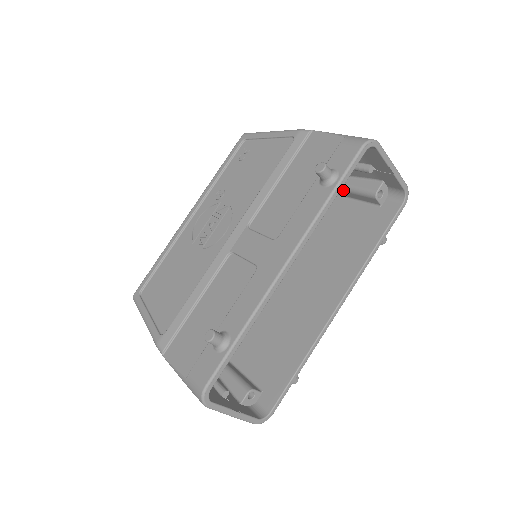
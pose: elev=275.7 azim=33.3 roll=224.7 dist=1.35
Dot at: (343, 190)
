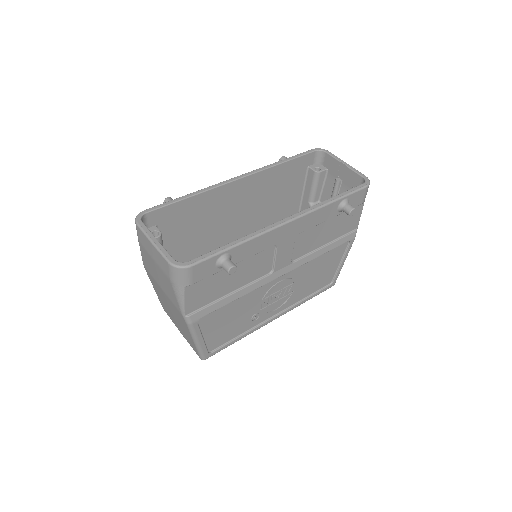
Dot at: occluded
